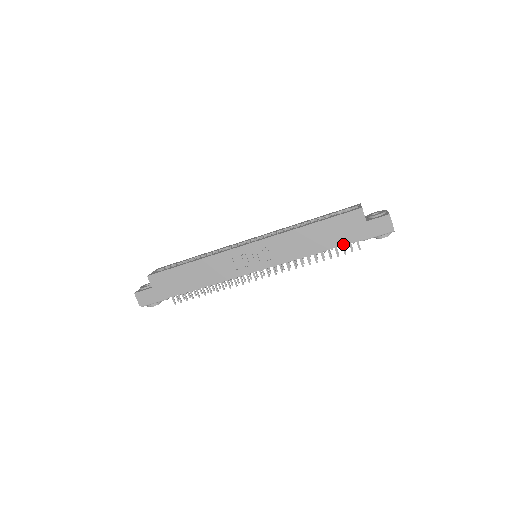
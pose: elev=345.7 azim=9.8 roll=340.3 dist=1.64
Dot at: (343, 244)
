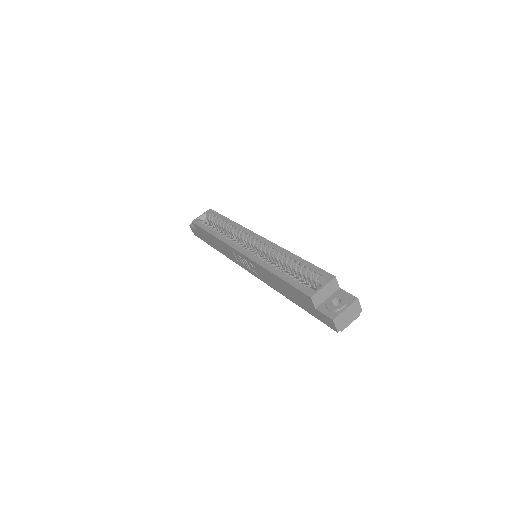
Dot at: (301, 307)
